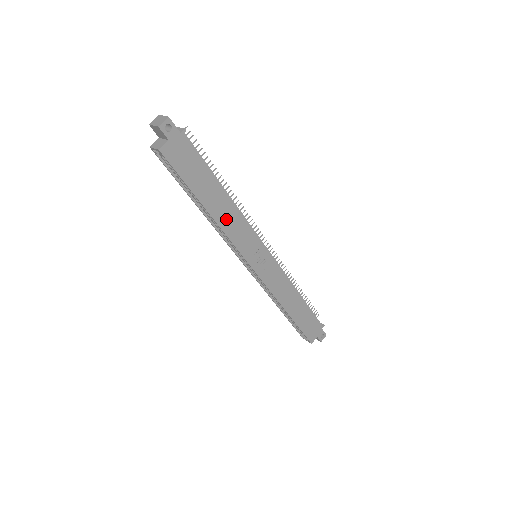
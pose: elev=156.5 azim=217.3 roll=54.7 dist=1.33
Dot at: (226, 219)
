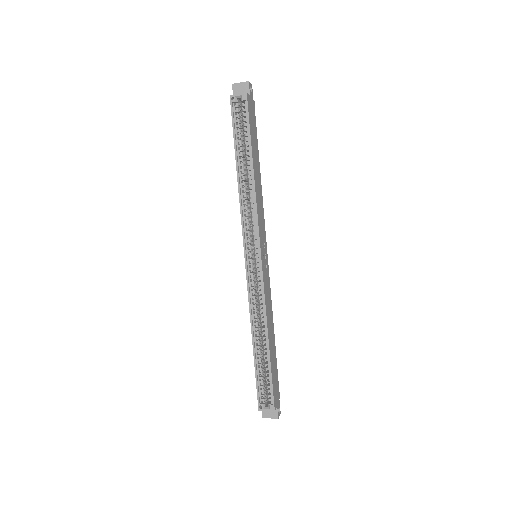
Dot at: (258, 190)
